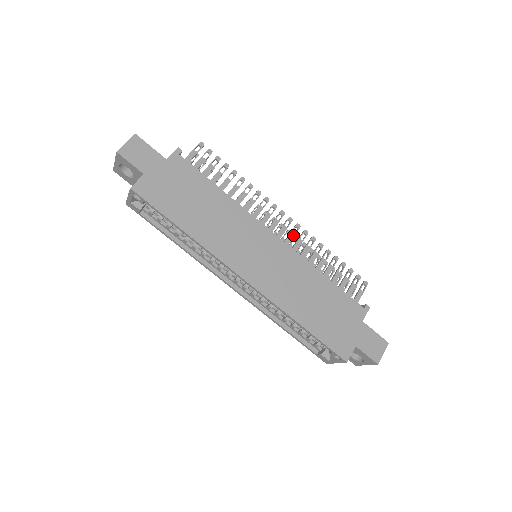
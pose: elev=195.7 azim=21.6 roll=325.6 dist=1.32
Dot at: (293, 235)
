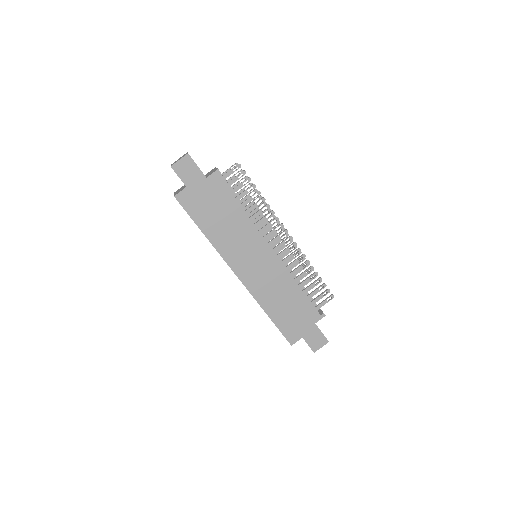
Dot at: (288, 250)
